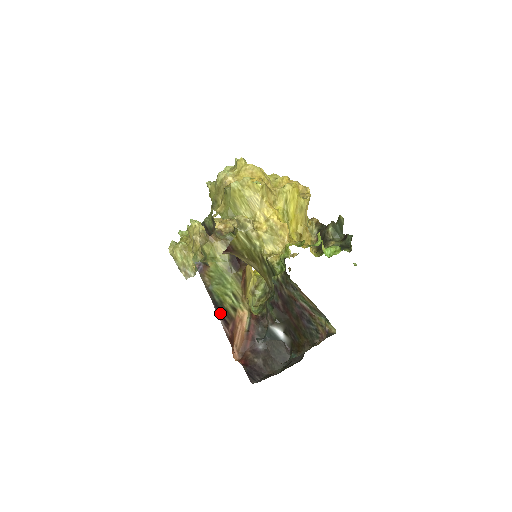
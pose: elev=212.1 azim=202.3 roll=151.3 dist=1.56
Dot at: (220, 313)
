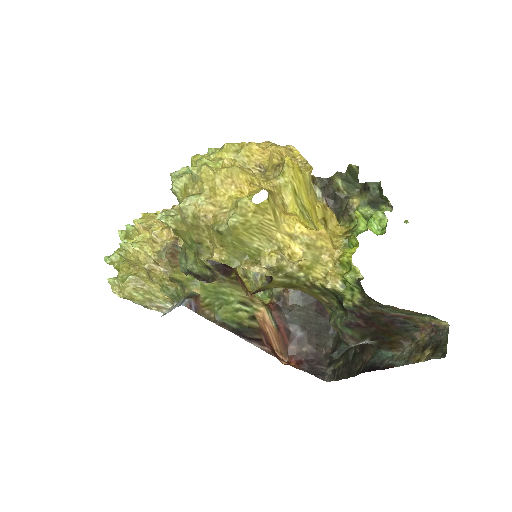
Dot at: (248, 338)
